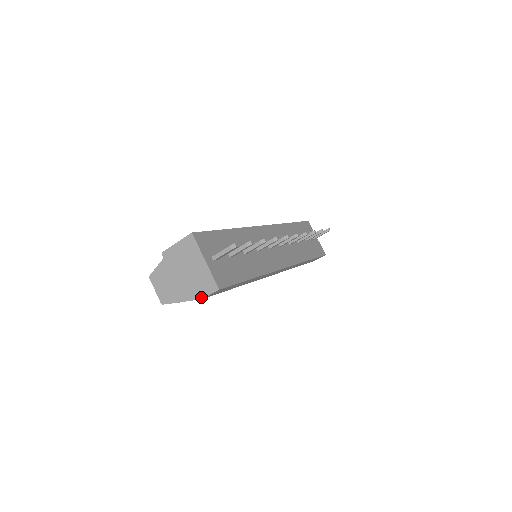
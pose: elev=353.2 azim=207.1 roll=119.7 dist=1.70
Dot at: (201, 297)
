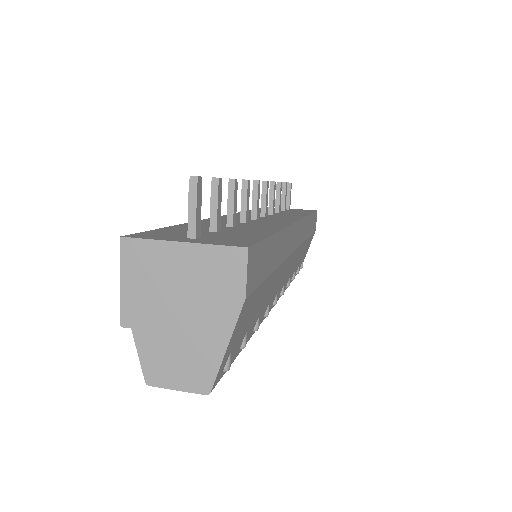
Dot at: (241, 298)
